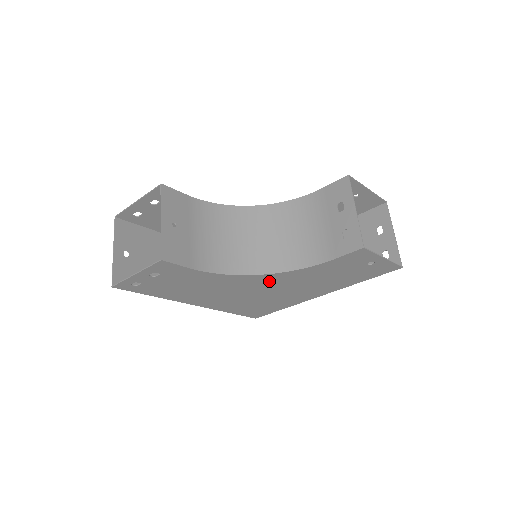
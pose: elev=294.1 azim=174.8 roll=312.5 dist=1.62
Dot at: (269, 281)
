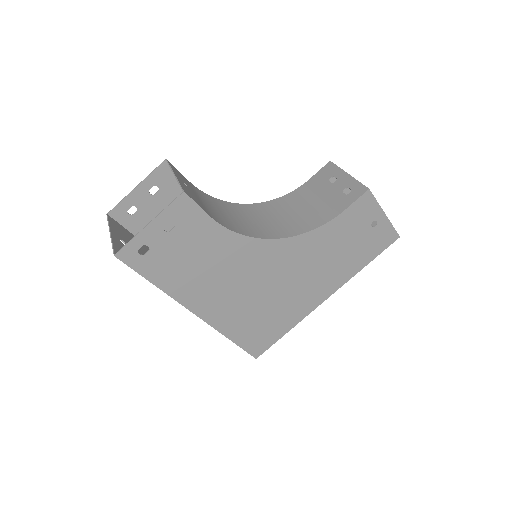
Dot at: (281, 256)
